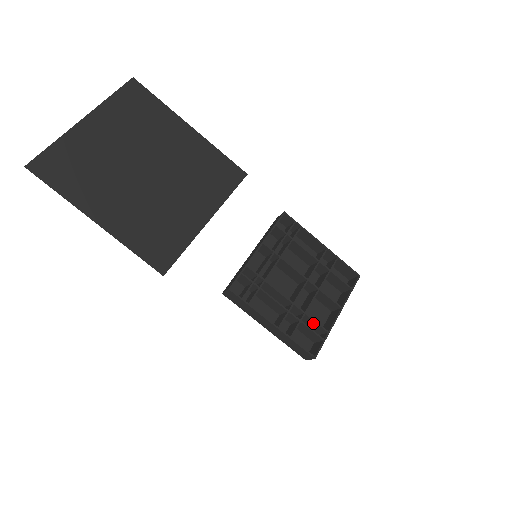
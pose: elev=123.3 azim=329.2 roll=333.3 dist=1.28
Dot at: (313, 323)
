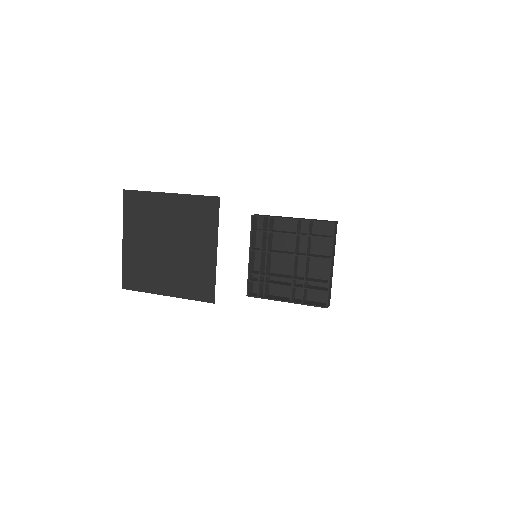
Dot at: (316, 282)
